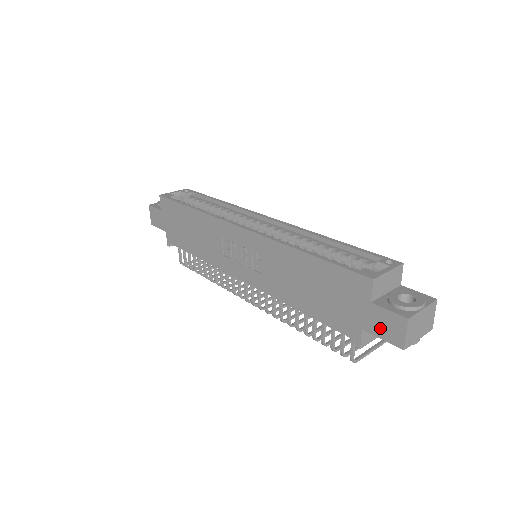
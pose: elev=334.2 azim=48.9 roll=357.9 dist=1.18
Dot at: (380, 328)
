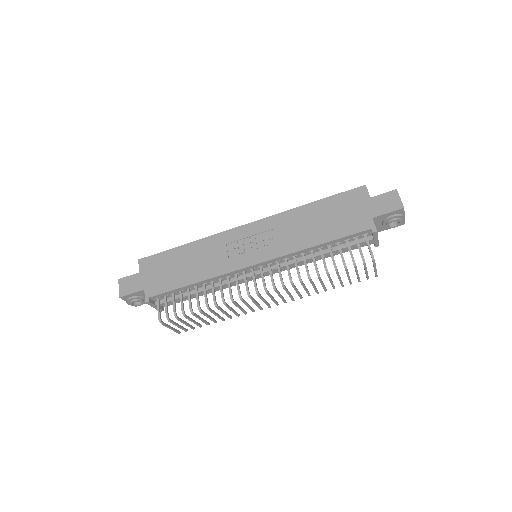
Dot at: (383, 207)
